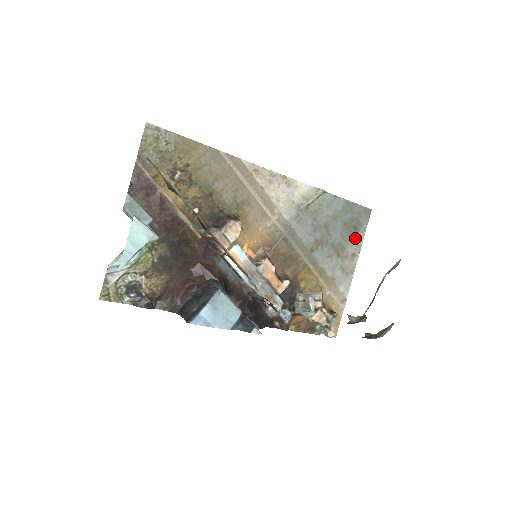
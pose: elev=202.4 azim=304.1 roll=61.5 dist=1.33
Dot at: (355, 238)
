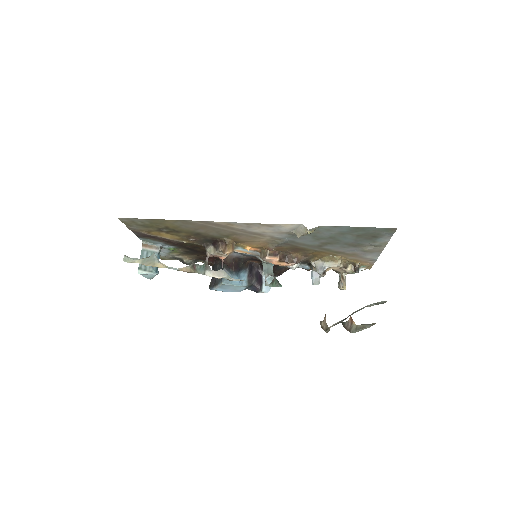
Dot at: (376, 240)
